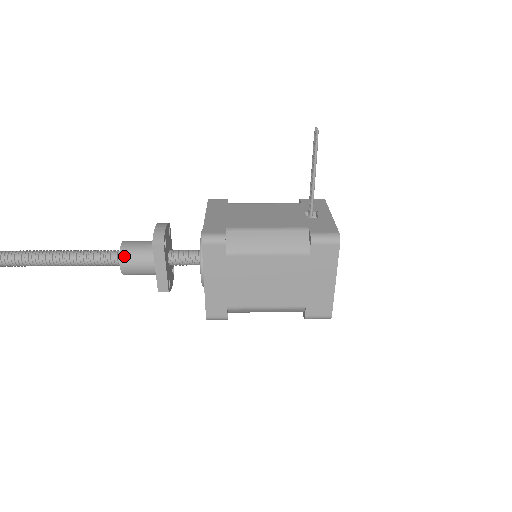
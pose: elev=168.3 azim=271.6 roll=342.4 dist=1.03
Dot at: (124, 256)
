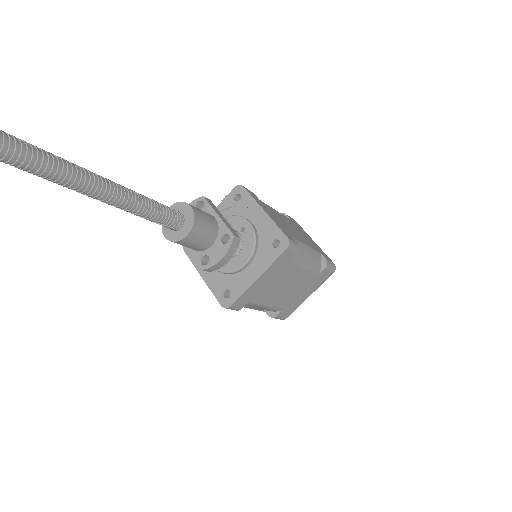
Dot at: (186, 203)
